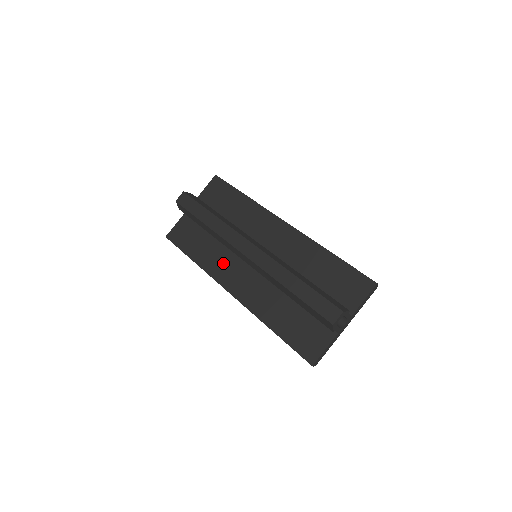
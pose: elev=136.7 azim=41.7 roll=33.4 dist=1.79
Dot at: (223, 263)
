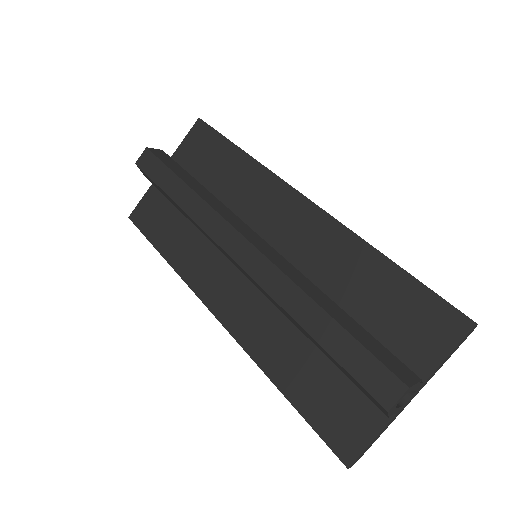
Dot at: (206, 264)
